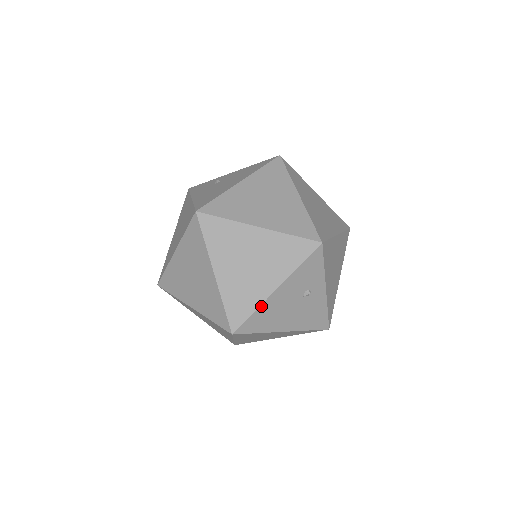
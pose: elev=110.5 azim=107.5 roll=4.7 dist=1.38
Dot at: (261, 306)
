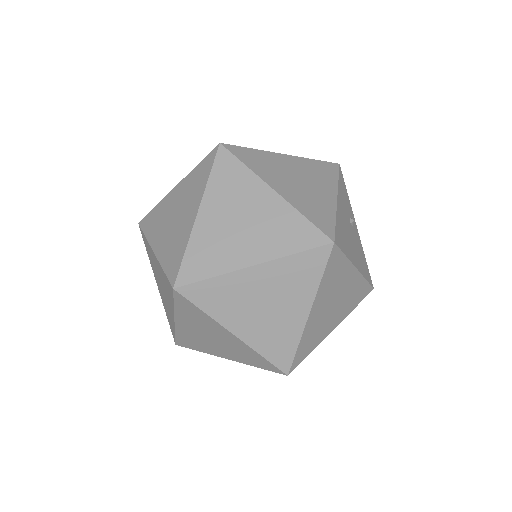
Dot at: (336, 214)
